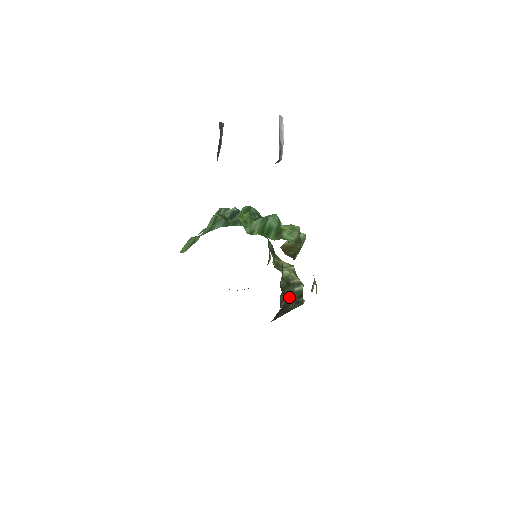
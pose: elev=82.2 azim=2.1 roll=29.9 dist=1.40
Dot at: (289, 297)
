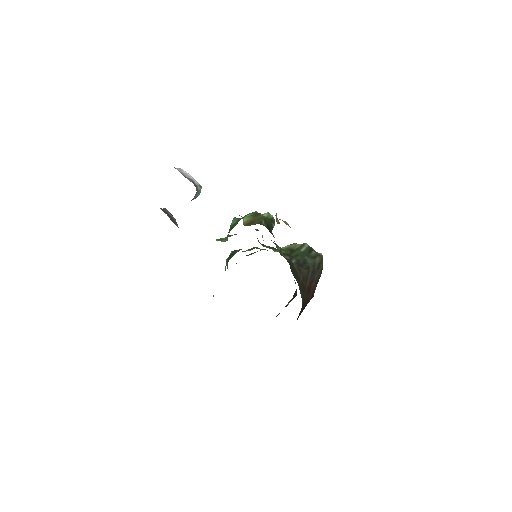
Dot at: (299, 257)
